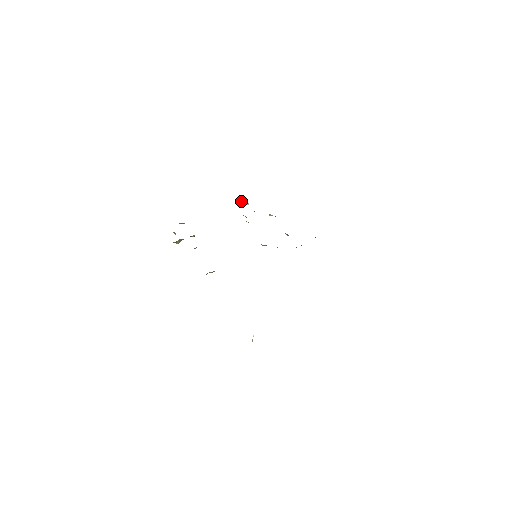
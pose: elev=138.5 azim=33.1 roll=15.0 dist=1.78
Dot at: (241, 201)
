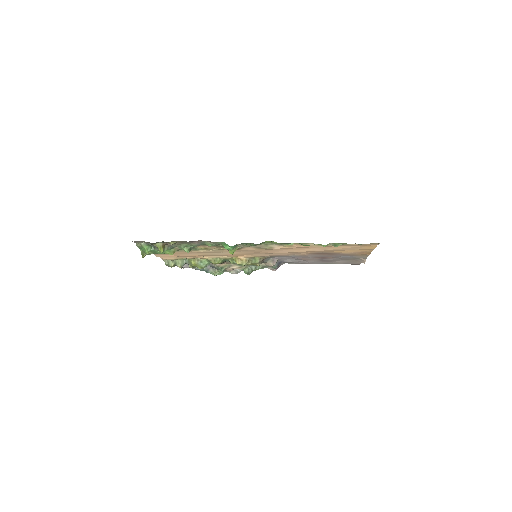
Dot at: (185, 261)
